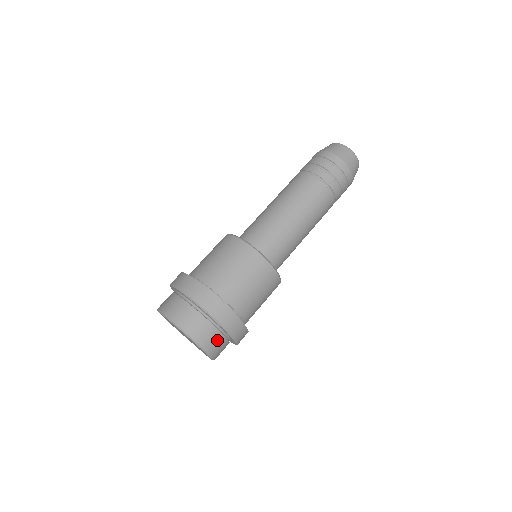
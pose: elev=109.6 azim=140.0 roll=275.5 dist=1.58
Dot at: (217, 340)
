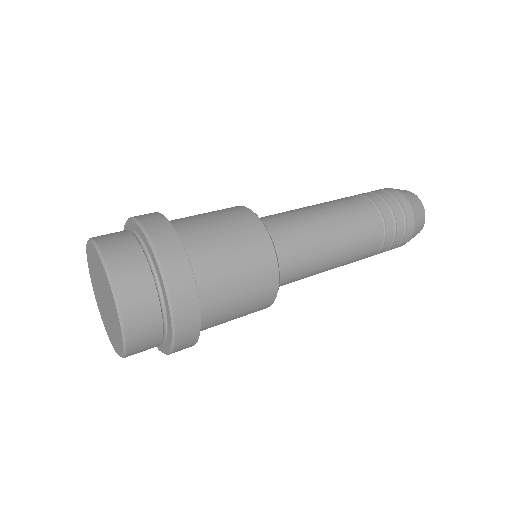
Dot at: (142, 289)
